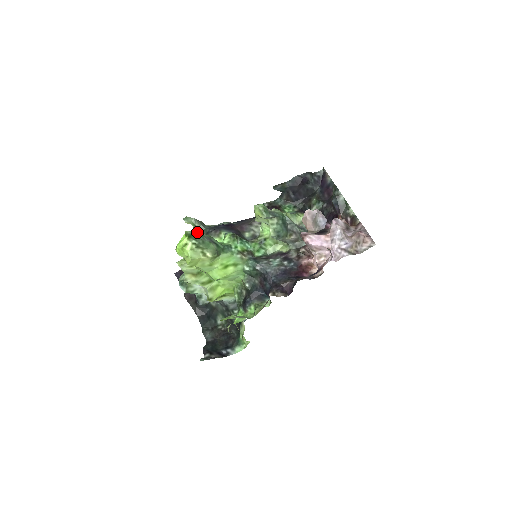
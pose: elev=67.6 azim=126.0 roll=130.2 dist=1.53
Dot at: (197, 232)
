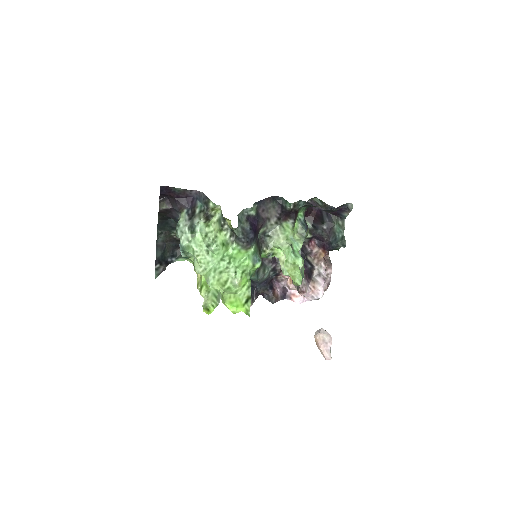
Dot at: (227, 221)
